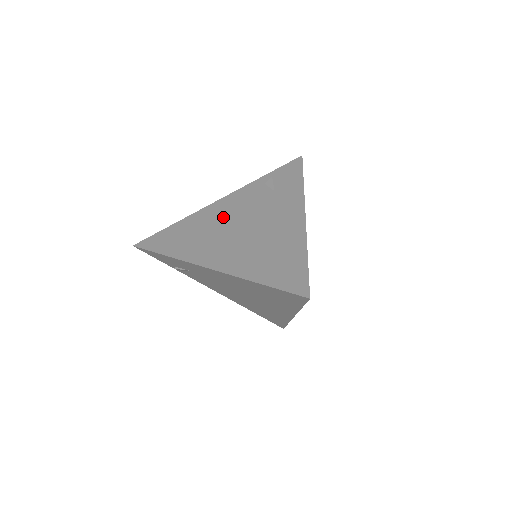
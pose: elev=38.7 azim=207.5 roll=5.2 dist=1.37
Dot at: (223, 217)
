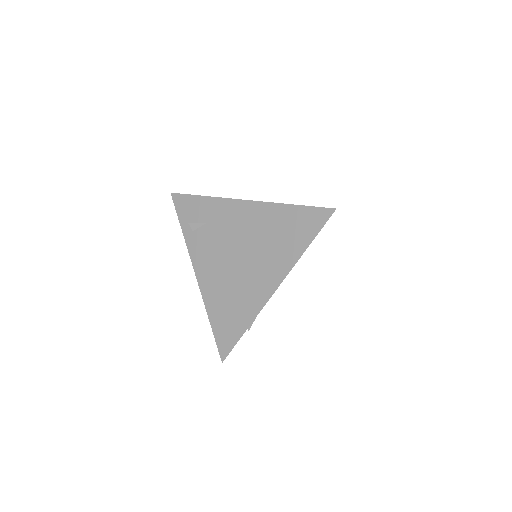
Dot at: occluded
